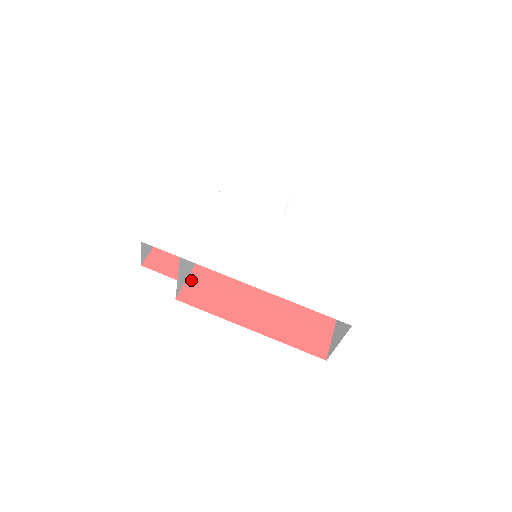
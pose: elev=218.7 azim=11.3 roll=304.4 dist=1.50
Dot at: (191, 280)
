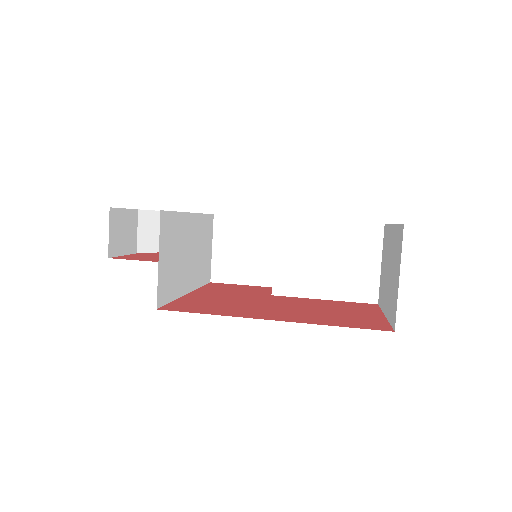
Dot at: (176, 302)
